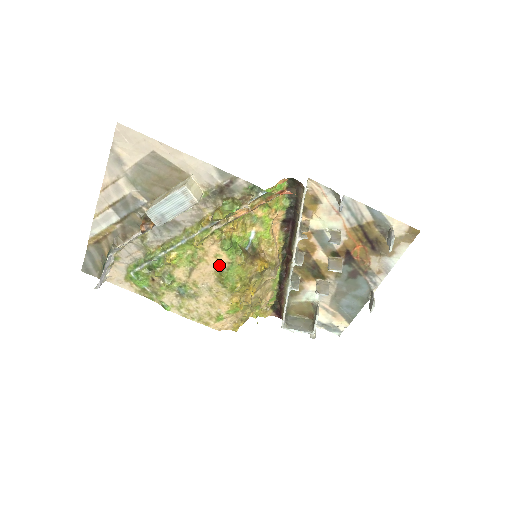
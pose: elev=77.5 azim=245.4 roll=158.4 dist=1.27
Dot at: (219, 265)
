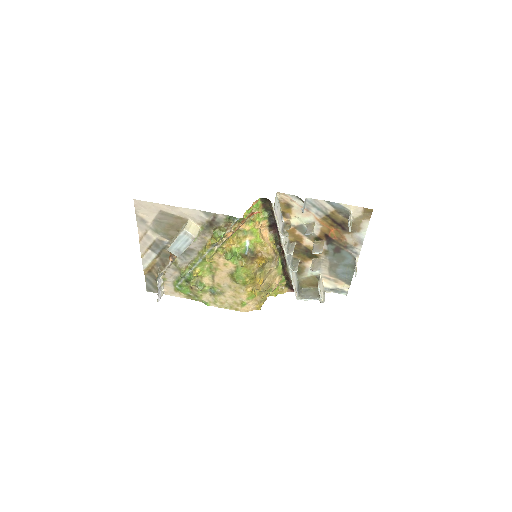
Dot at: (229, 270)
